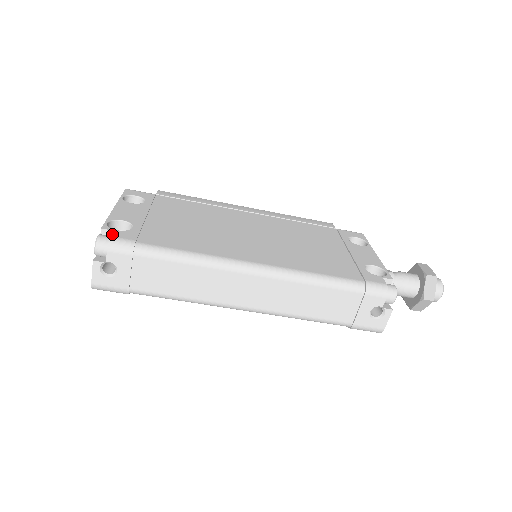
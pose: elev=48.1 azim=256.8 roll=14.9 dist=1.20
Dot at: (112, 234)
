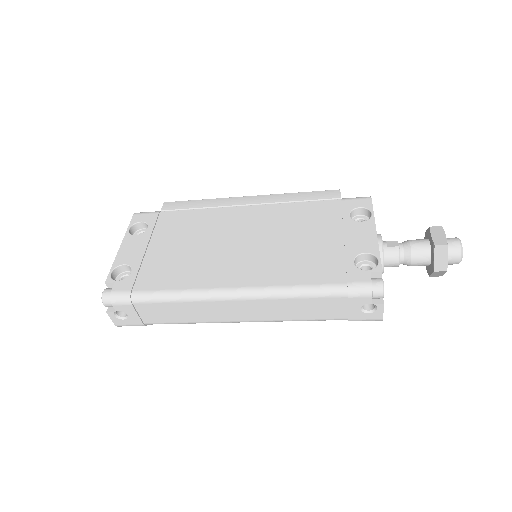
Dot at: (113, 288)
